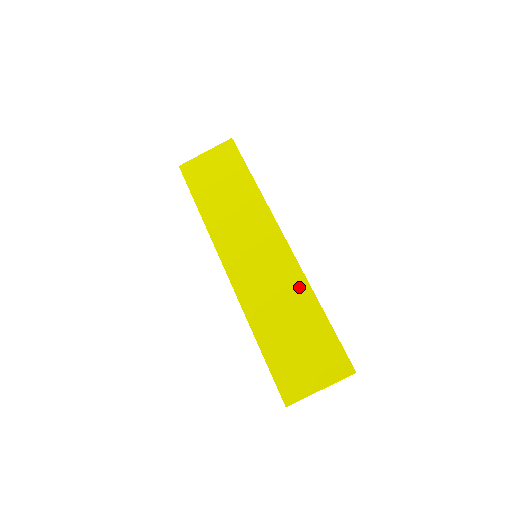
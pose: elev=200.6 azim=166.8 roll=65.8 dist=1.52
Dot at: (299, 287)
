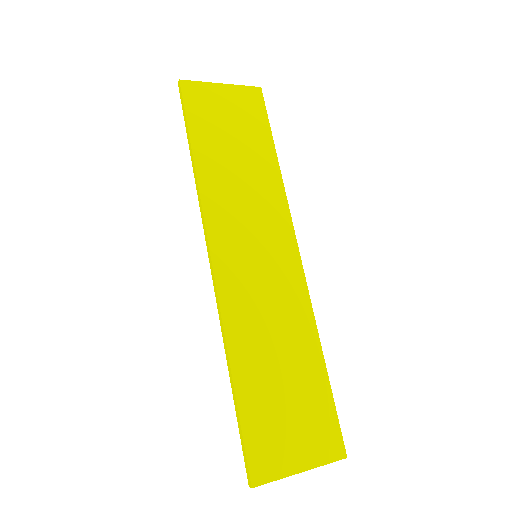
Dot at: (303, 321)
